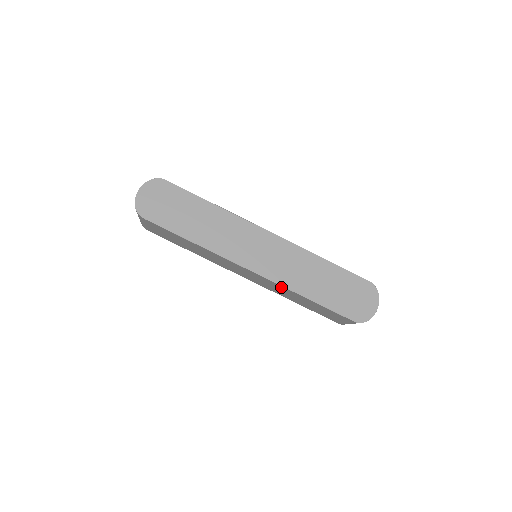
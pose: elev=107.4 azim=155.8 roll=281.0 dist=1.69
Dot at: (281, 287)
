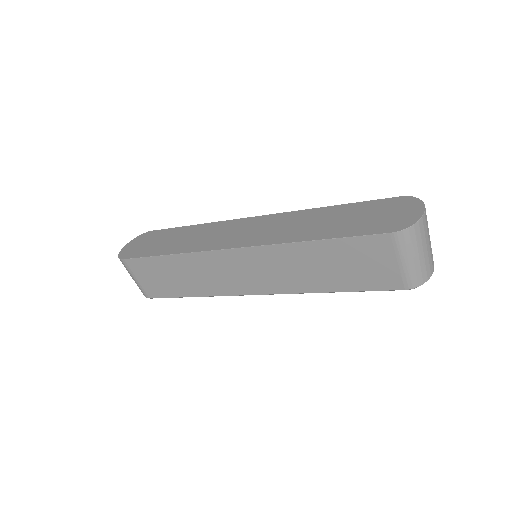
Dot at: (277, 251)
